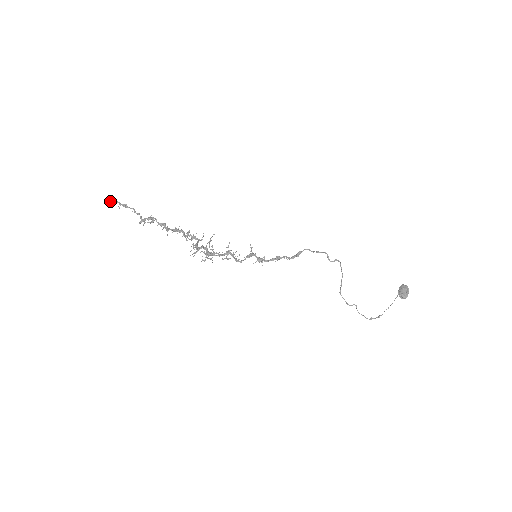
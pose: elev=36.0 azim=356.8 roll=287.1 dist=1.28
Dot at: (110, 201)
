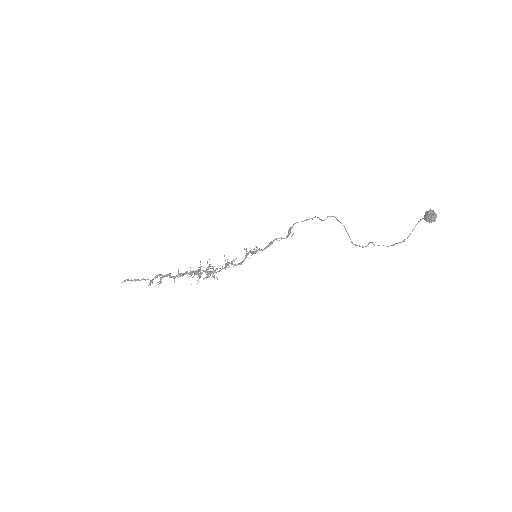
Dot at: occluded
